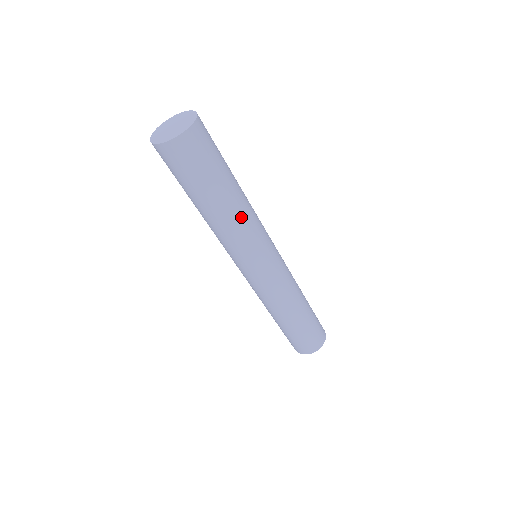
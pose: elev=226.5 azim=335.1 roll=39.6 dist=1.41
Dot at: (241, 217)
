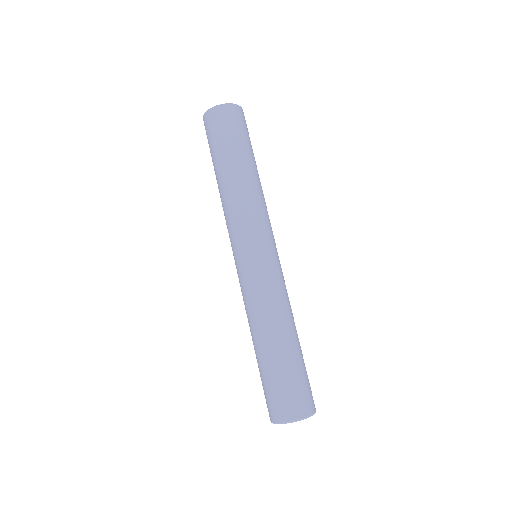
Dot at: (262, 191)
